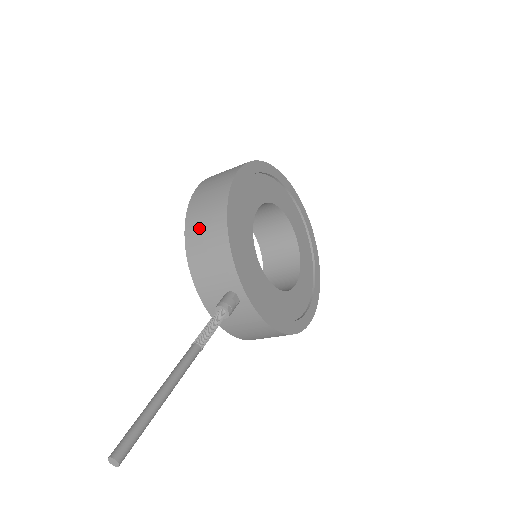
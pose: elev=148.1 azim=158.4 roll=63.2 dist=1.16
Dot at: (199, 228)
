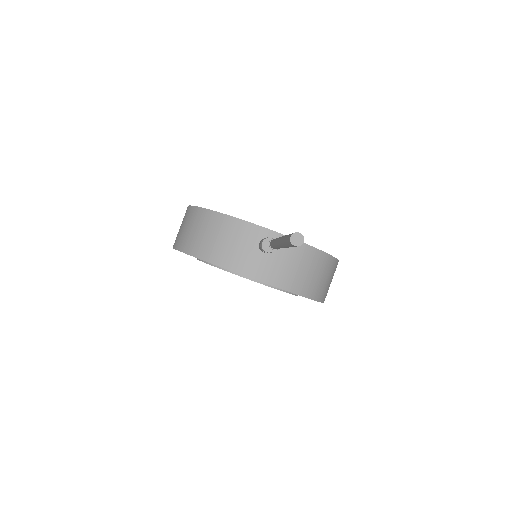
Dot at: (198, 239)
